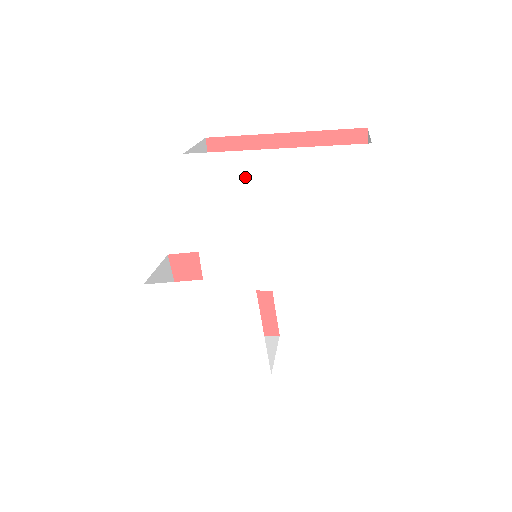
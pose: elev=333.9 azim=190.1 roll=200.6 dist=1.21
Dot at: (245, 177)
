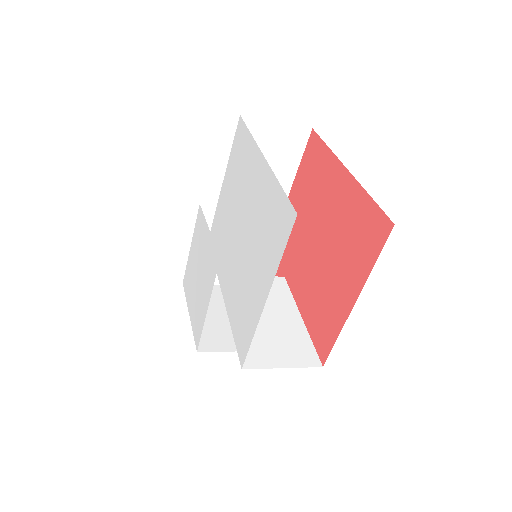
Dot at: (247, 167)
